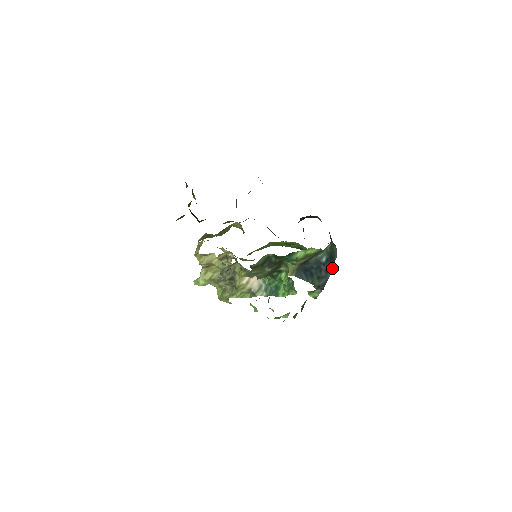
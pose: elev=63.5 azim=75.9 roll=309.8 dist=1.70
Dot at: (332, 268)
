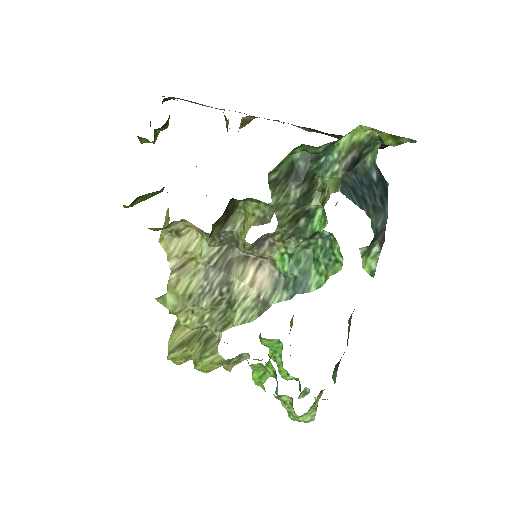
Dot at: (387, 200)
